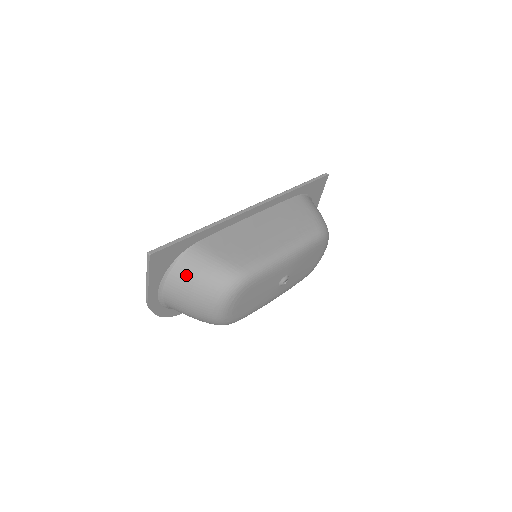
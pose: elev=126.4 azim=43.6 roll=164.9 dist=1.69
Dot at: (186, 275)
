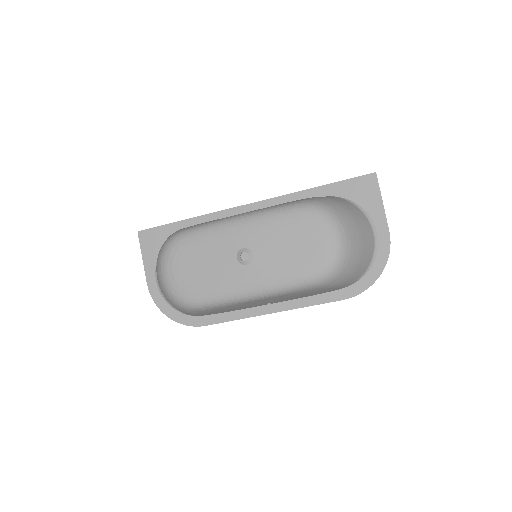
Dot at: occluded
